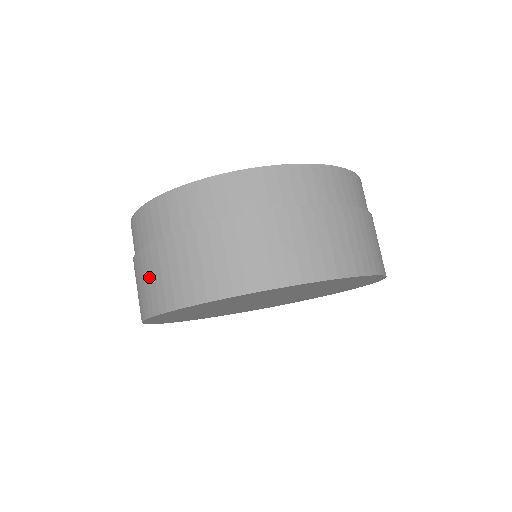
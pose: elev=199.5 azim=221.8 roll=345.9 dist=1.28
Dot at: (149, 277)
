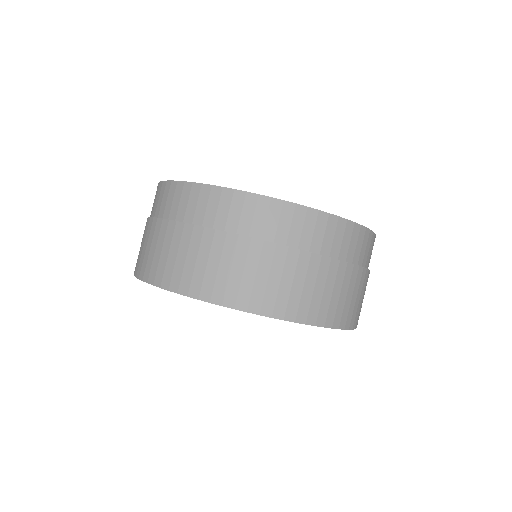
Dot at: (151, 246)
